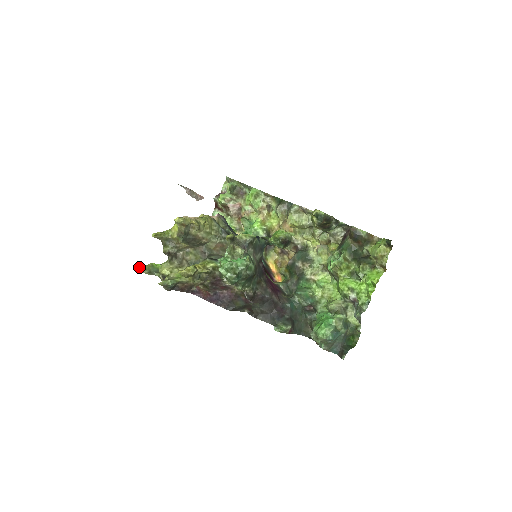
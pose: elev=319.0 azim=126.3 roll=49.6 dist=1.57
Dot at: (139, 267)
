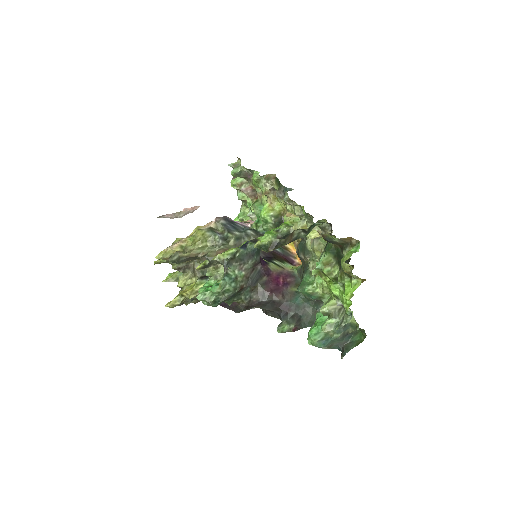
Dot at: (167, 277)
